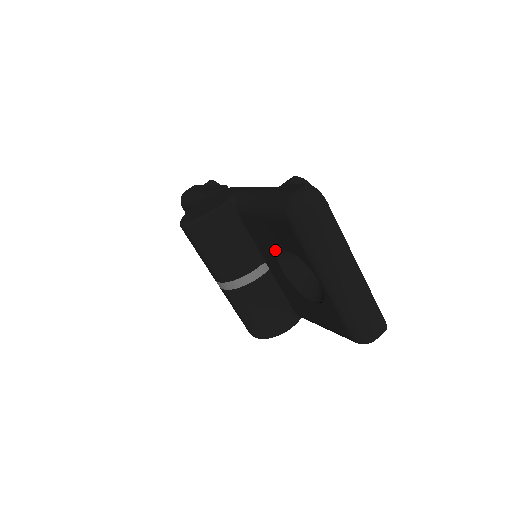
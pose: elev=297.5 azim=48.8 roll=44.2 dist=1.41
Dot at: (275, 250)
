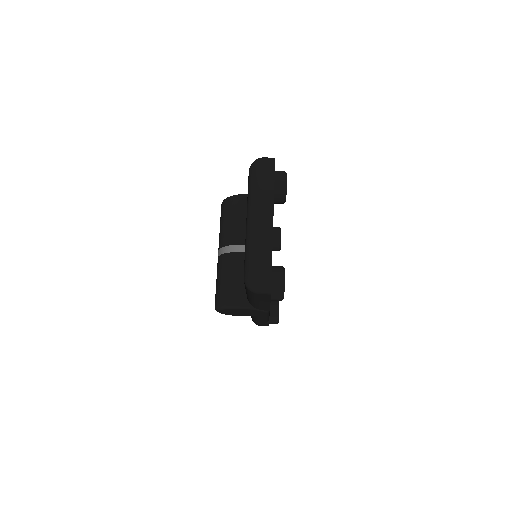
Dot at: occluded
